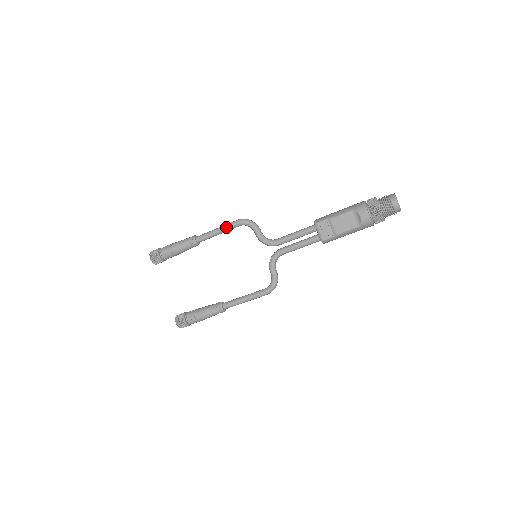
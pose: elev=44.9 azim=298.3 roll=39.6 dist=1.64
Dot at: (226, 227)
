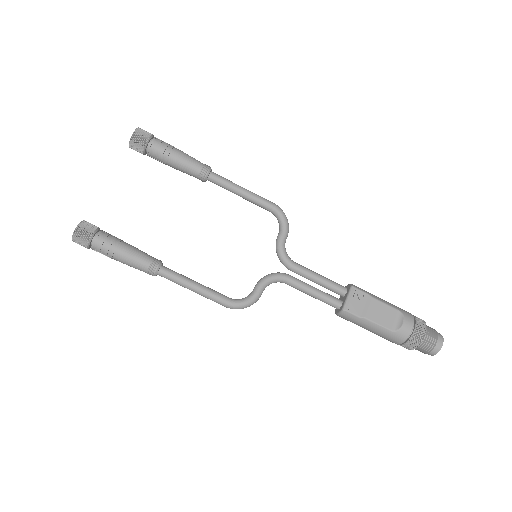
Dot at: (257, 196)
